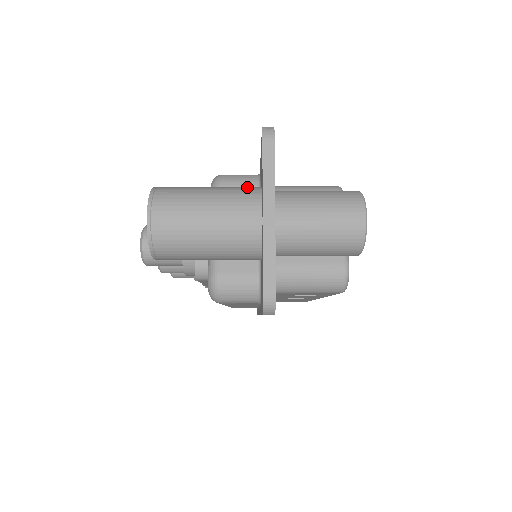
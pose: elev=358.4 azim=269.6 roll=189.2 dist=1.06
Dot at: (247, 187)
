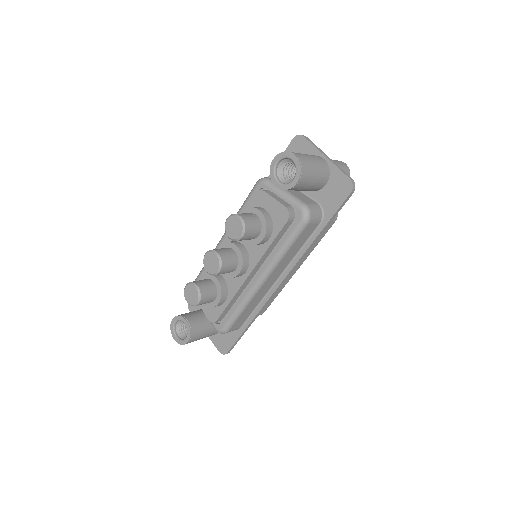
Dot at: occluded
